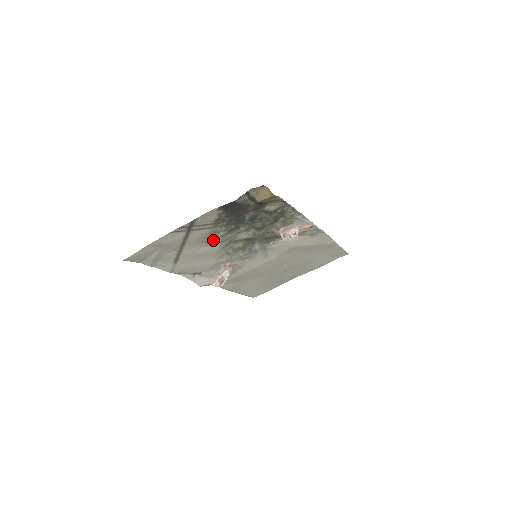
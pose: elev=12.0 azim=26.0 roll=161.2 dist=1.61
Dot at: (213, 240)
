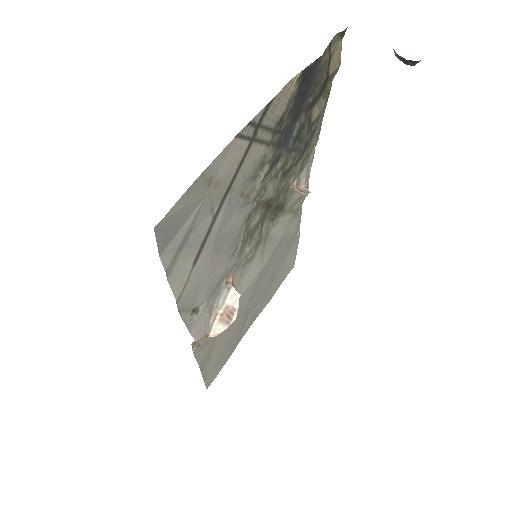
Dot at: (249, 192)
